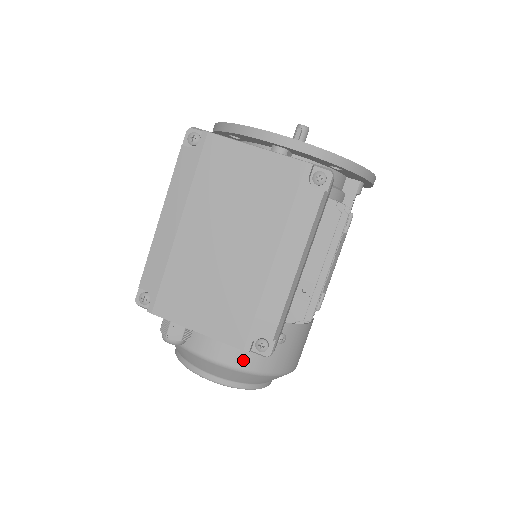
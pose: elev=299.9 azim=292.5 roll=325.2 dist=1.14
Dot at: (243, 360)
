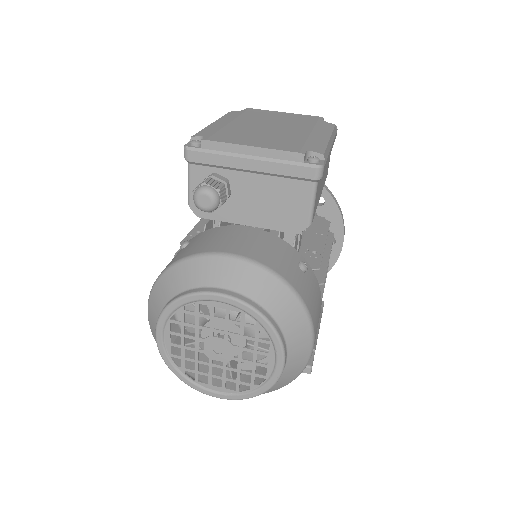
Dot at: (269, 261)
